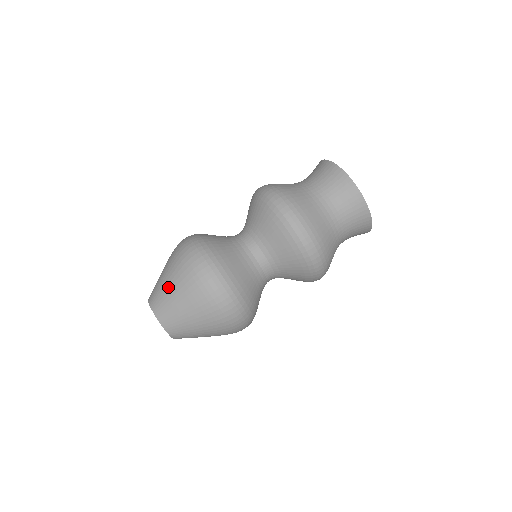
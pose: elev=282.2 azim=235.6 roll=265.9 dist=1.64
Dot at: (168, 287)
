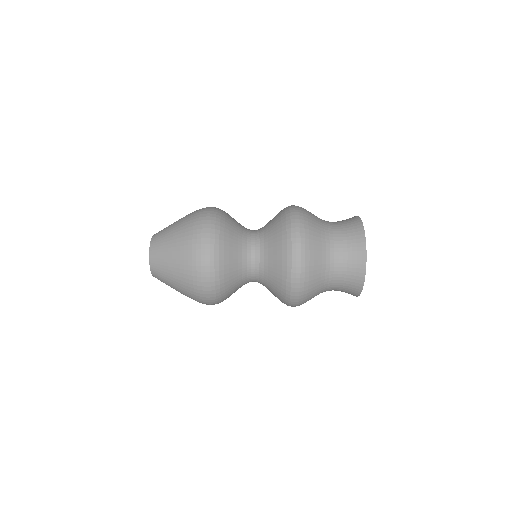
Dot at: (174, 225)
